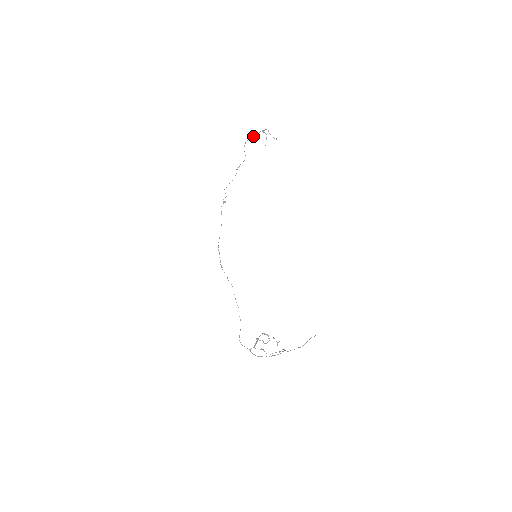
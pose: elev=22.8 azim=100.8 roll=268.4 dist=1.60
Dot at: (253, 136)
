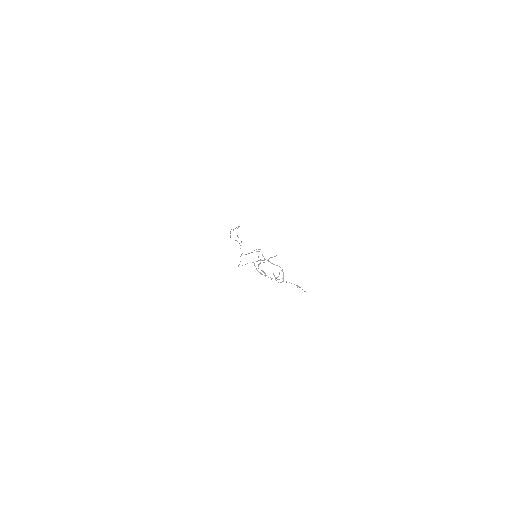
Dot at: (249, 253)
